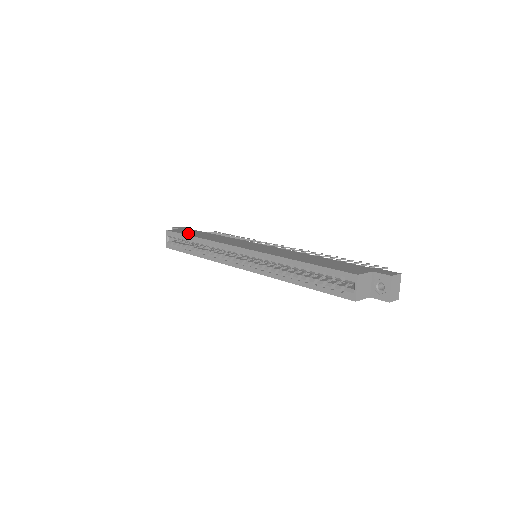
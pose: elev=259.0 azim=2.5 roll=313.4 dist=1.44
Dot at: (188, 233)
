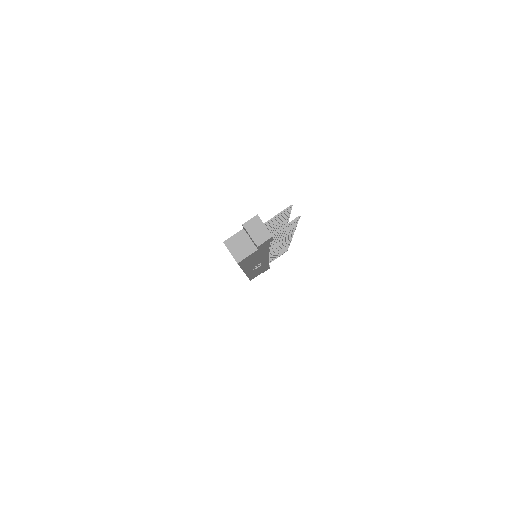
Dot at: occluded
